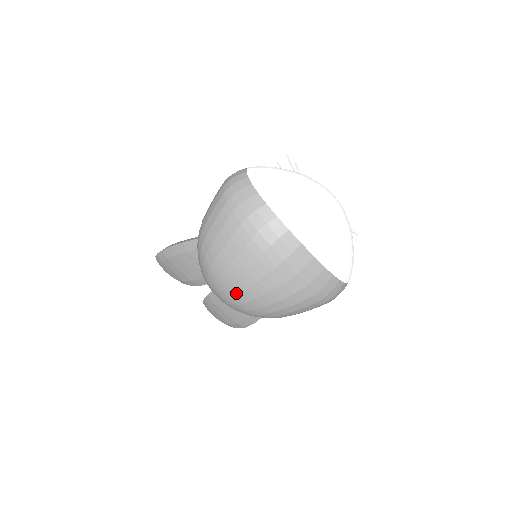
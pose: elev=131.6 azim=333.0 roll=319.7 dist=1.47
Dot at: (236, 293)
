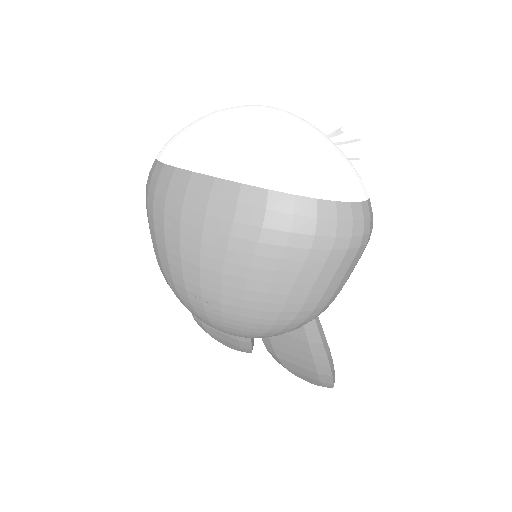
Dot at: (201, 302)
